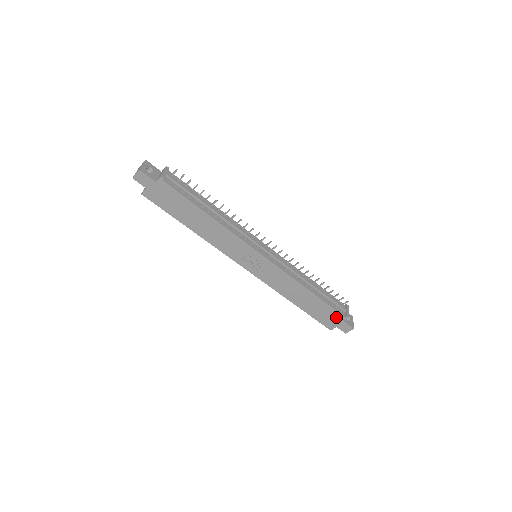
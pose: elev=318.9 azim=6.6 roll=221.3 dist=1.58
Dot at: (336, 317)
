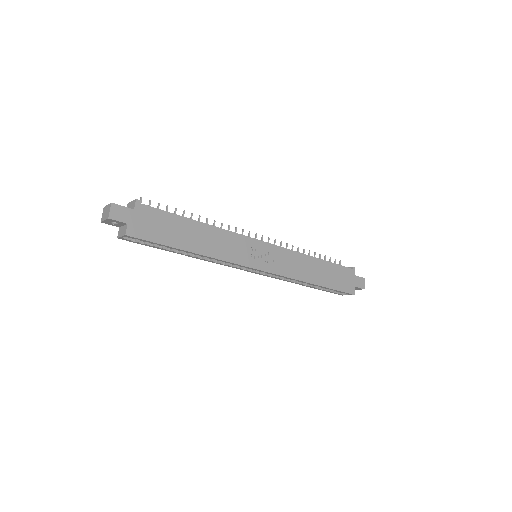
Dot at: (348, 275)
